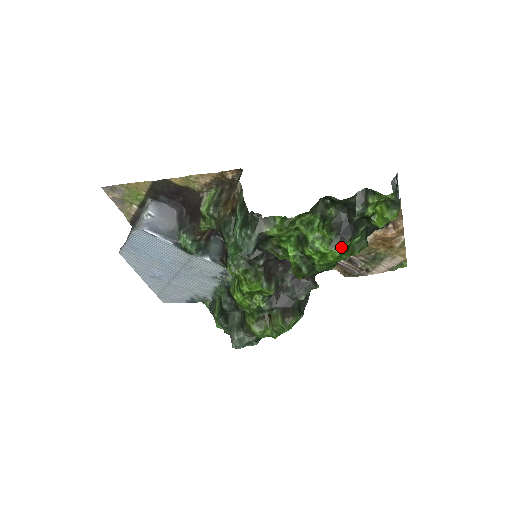
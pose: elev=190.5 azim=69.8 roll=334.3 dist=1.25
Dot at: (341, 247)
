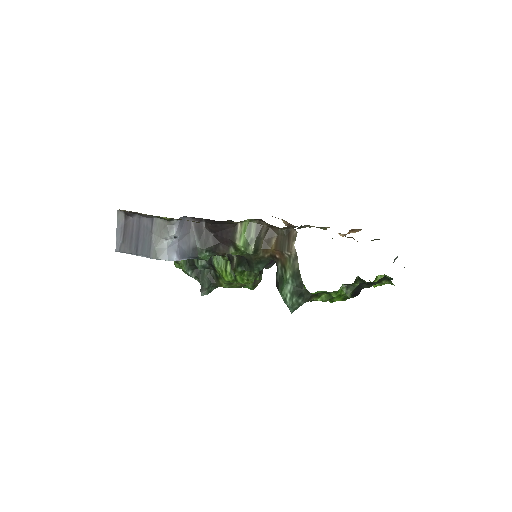
Dot at: occluded
